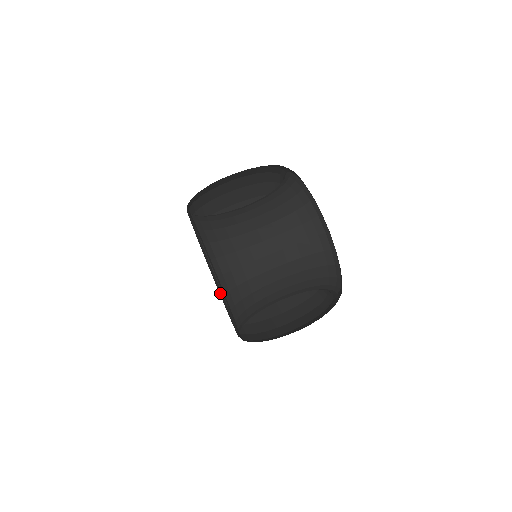
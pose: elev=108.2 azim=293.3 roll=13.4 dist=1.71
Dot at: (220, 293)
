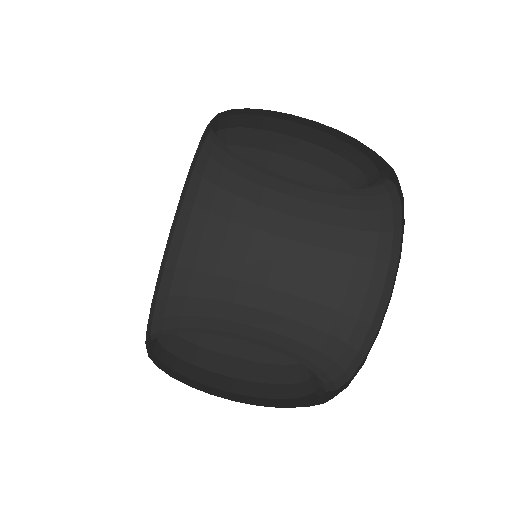
Dot at: occluded
